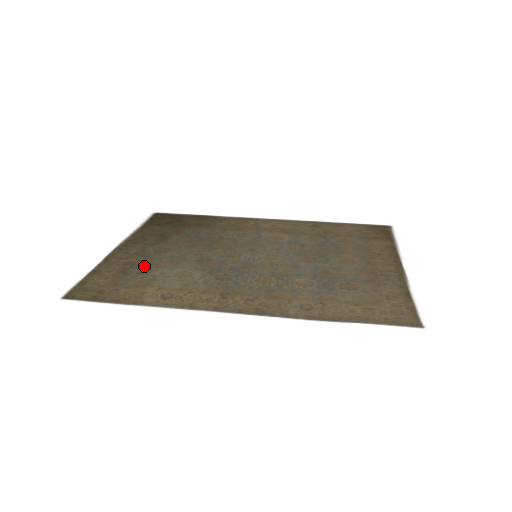
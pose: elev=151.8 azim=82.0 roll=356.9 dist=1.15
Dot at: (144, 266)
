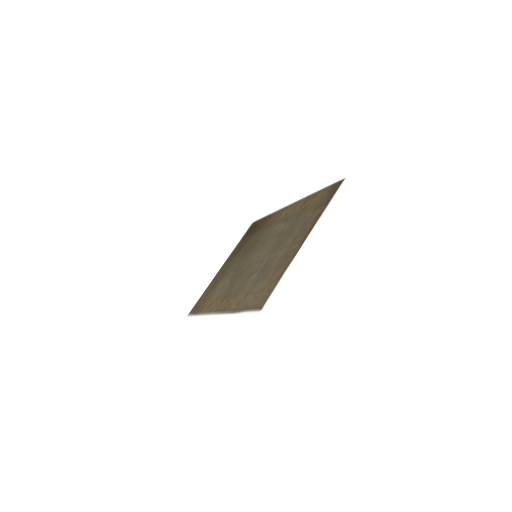
Dot at: (218, 282)
